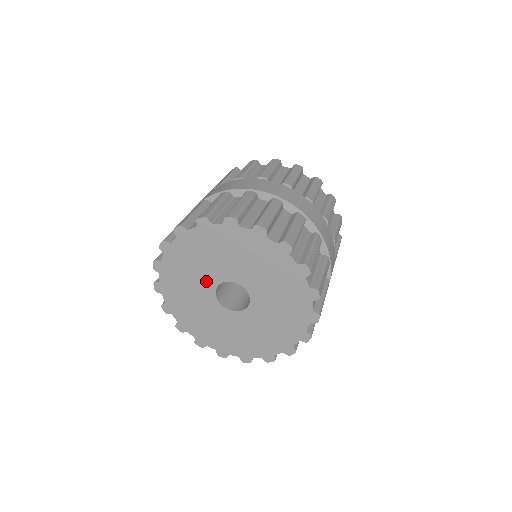
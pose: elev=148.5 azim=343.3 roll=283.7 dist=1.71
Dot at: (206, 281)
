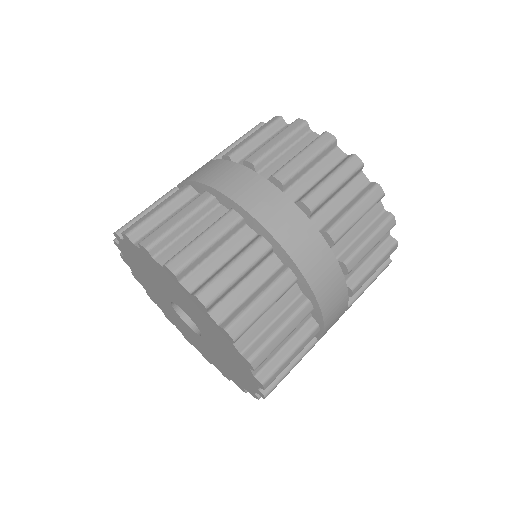
Dot at: (168, 305)
